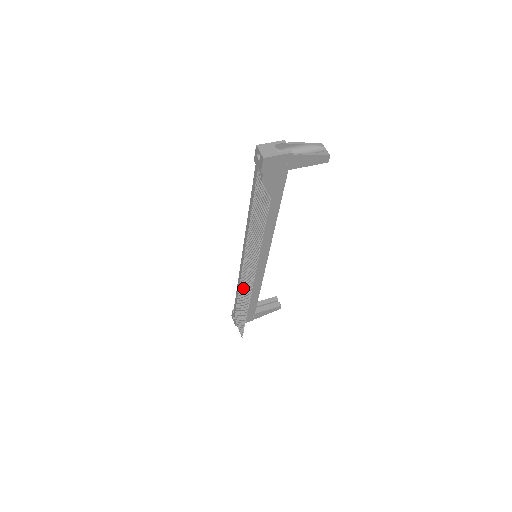
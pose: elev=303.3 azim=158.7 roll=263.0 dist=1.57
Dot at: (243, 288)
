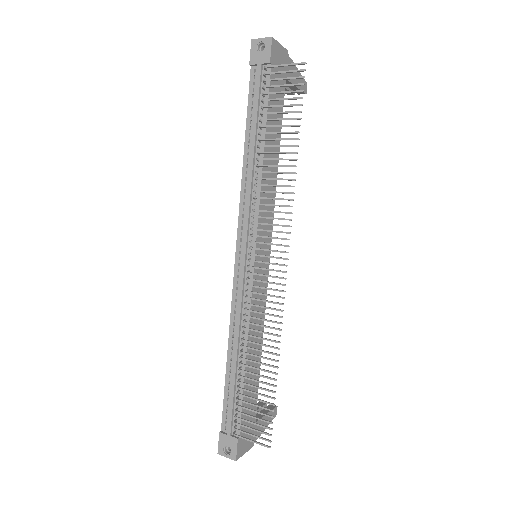
Dot at: (258, 311)
